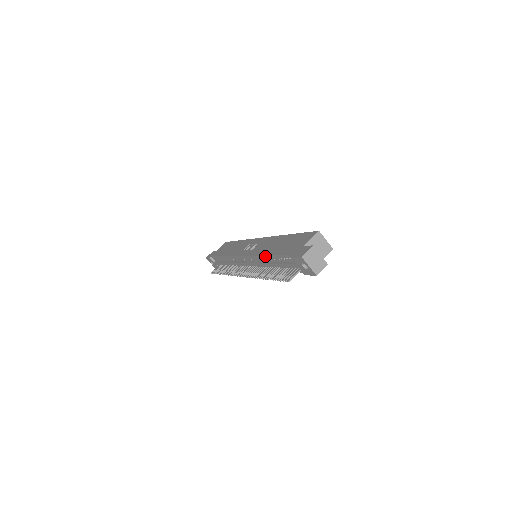
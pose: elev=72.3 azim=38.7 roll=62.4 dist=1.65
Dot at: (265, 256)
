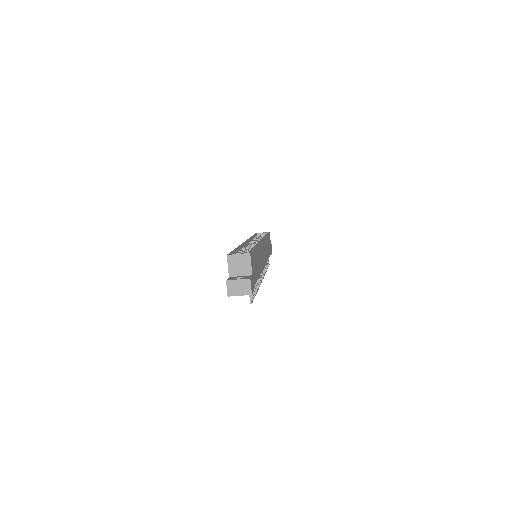
Dot at: occluded
